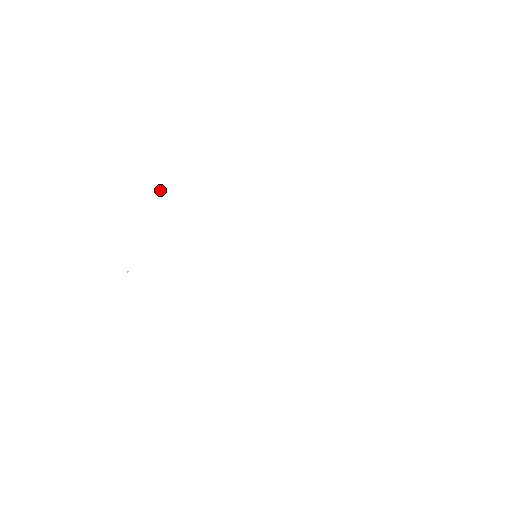
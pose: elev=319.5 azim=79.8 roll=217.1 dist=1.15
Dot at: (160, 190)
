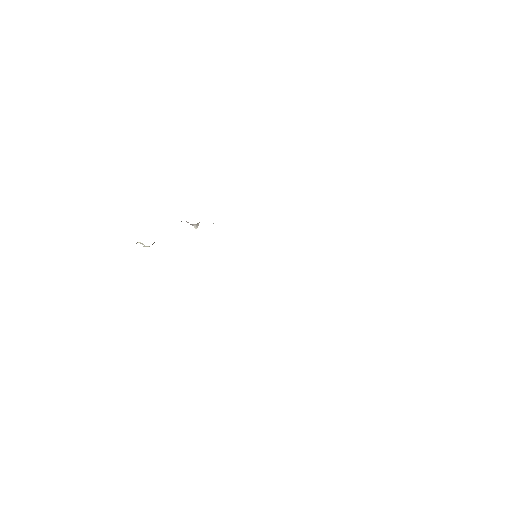
Dot at: occluded
